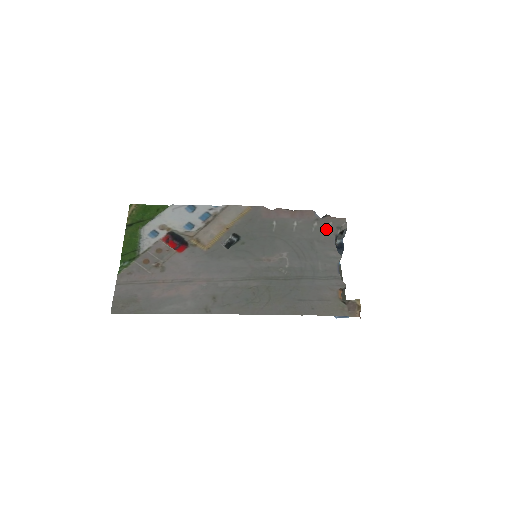
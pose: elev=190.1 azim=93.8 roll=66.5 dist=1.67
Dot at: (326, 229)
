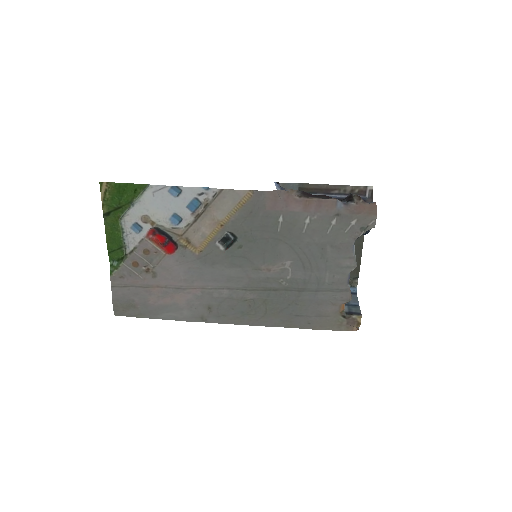
Dot at: (346, 231)
